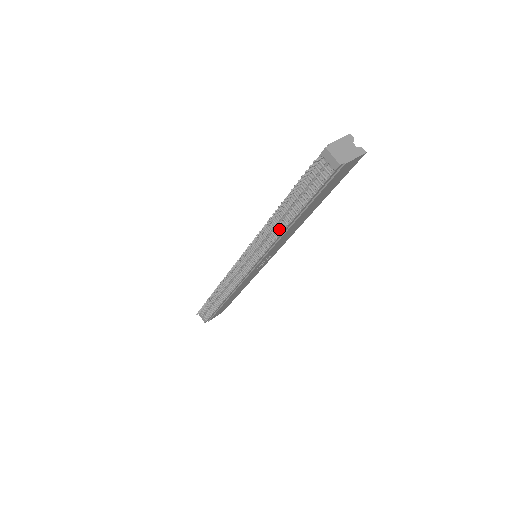
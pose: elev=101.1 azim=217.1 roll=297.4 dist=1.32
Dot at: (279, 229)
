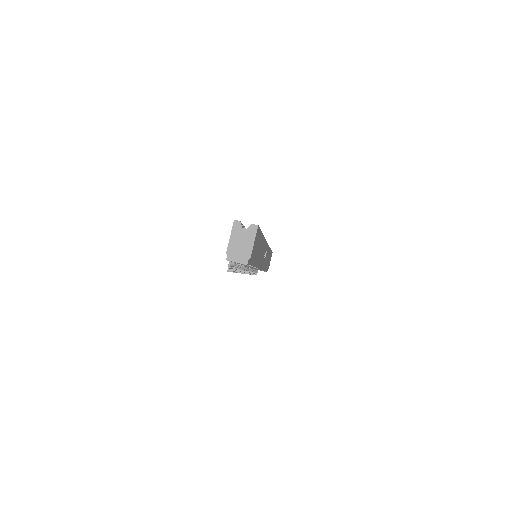
Dot at: (252, 267)
